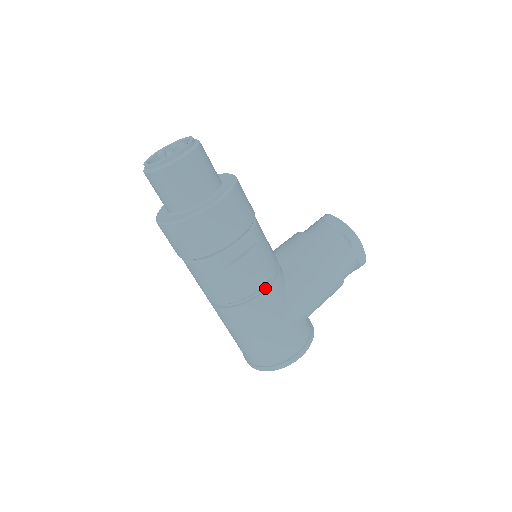
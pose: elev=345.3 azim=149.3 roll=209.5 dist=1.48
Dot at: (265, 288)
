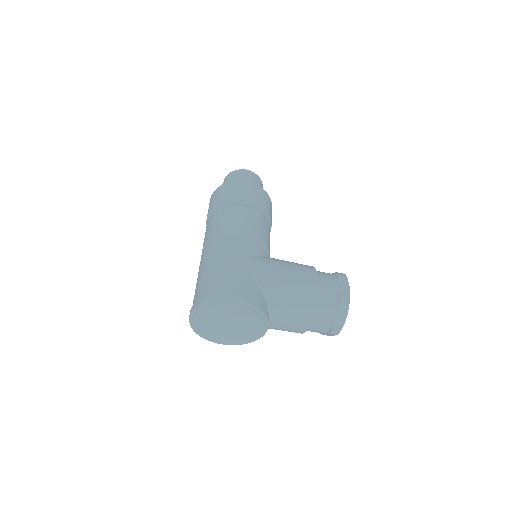
Dot at: (245, 239)
